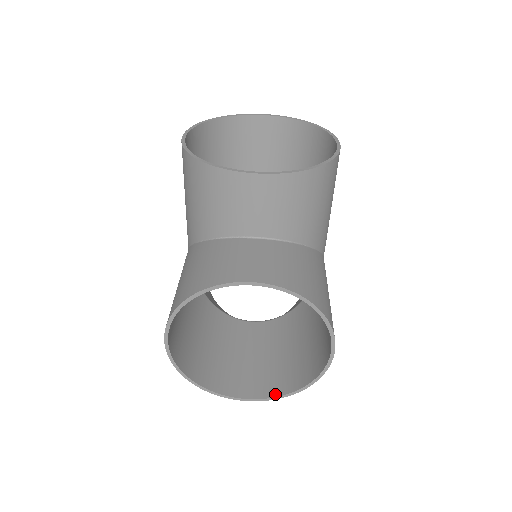
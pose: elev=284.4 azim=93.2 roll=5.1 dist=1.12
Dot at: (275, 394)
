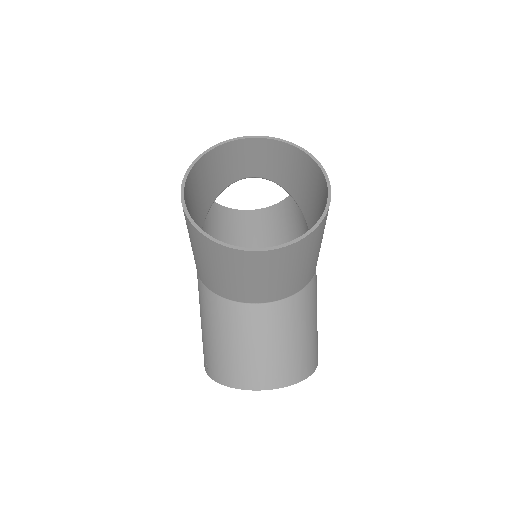
Dot at: (289, 243)
